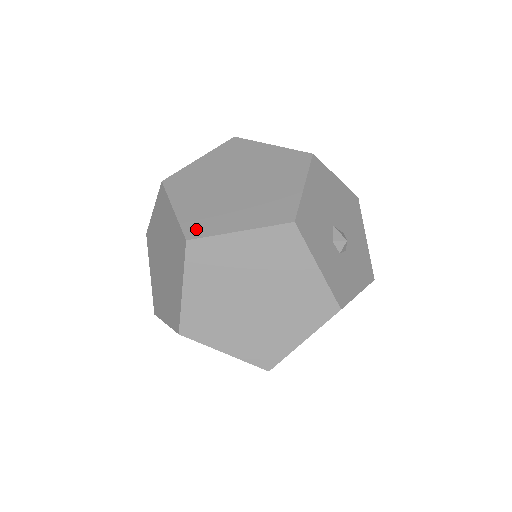
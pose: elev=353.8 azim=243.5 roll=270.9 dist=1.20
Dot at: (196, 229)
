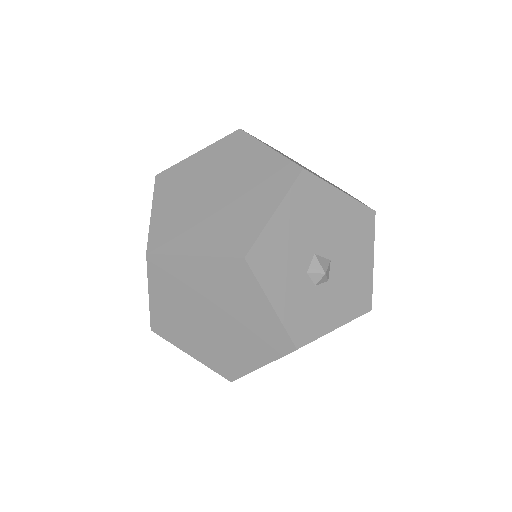
Dot at: (159, 242)
